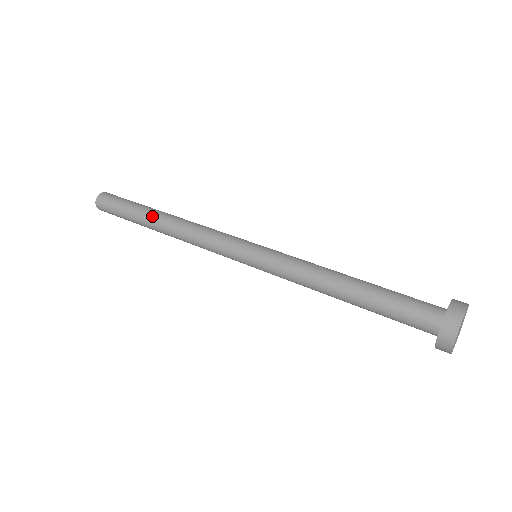
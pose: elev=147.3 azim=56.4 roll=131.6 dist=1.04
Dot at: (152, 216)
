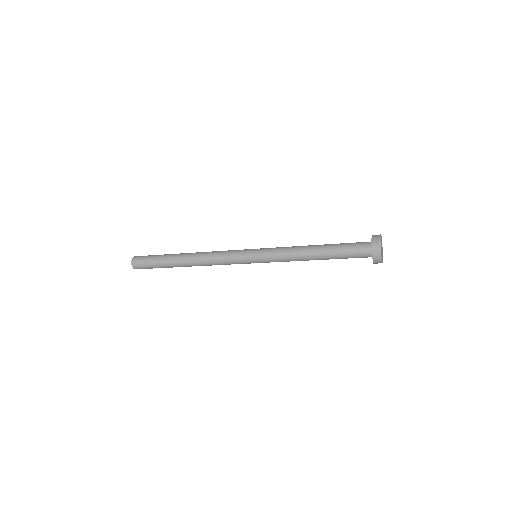
Dot at: (181, 253)
